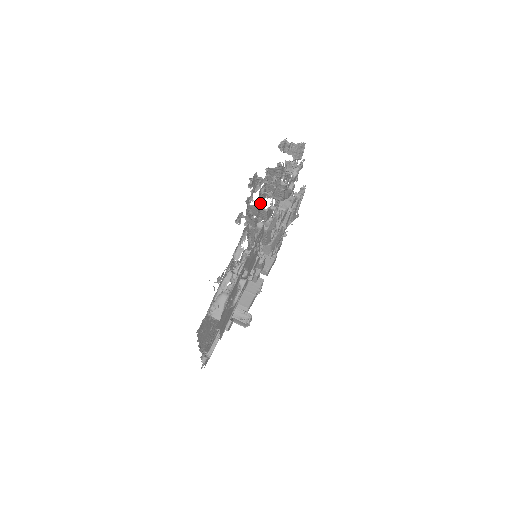
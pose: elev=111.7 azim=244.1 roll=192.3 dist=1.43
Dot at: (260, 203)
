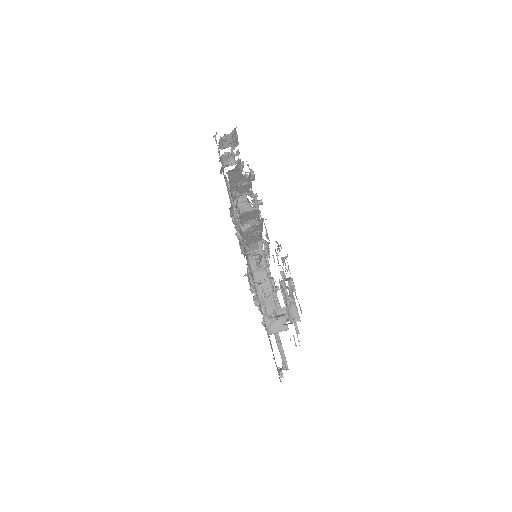
Dot at: occluded
